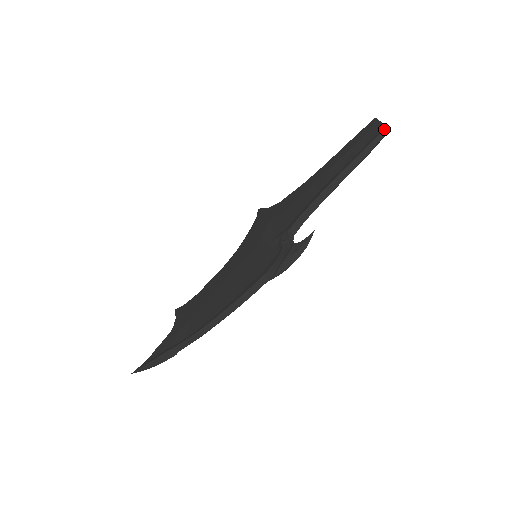
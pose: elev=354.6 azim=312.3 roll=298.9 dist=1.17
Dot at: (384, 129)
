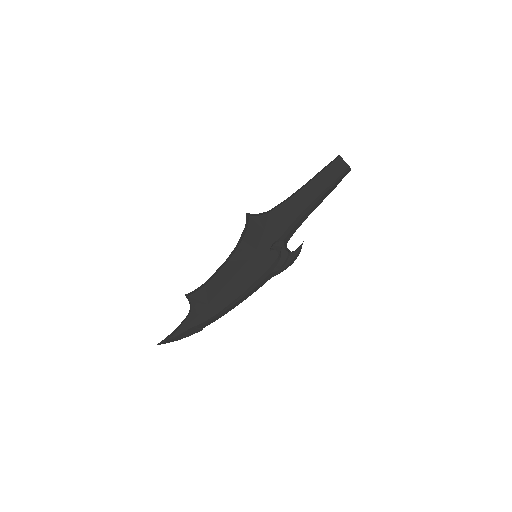
Dot at: (349, 170)
